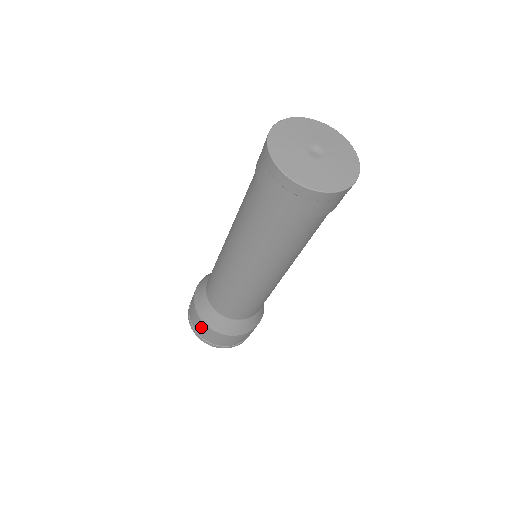
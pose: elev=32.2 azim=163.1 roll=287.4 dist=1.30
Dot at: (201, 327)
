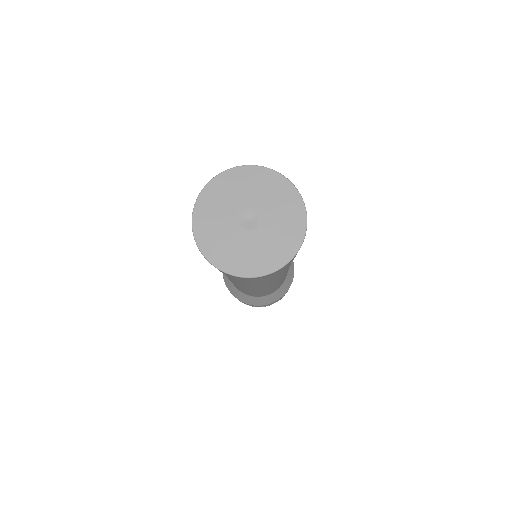
Dot at: occluded
